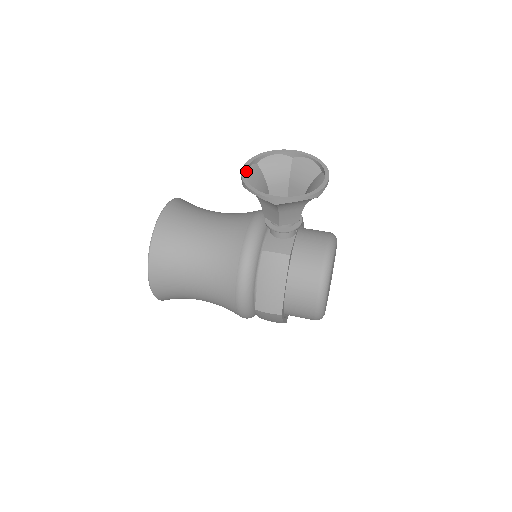
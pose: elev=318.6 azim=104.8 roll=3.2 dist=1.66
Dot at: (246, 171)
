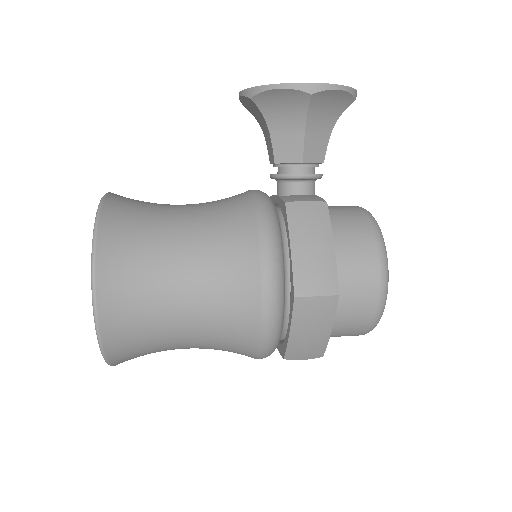
Dot at: occluded
